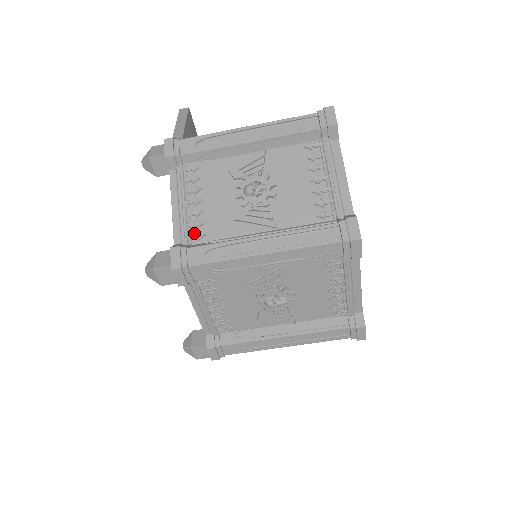
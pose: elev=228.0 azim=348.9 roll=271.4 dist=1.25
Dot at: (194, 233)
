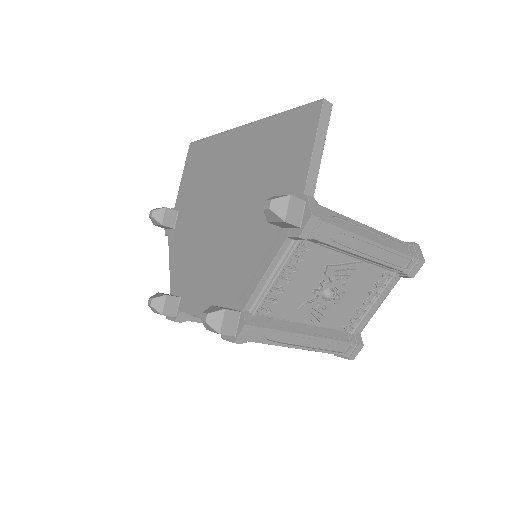
Dot at: (265, 306)
